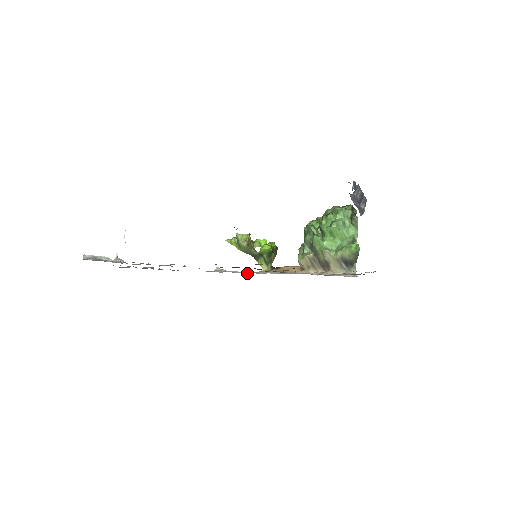
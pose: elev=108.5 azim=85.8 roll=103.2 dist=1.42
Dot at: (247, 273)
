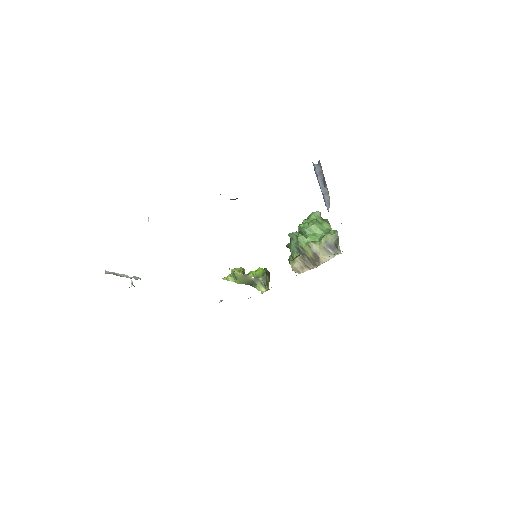
Dot at: occluded
